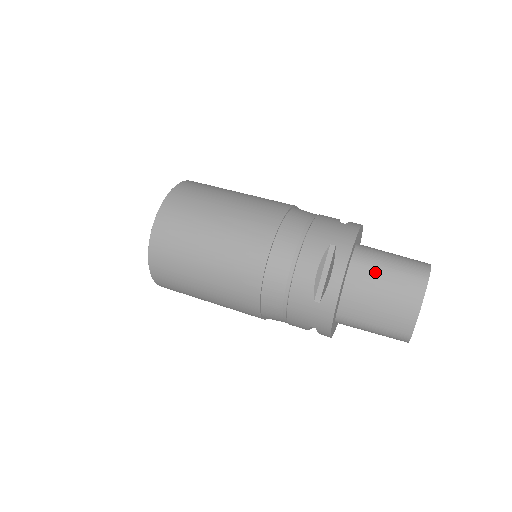
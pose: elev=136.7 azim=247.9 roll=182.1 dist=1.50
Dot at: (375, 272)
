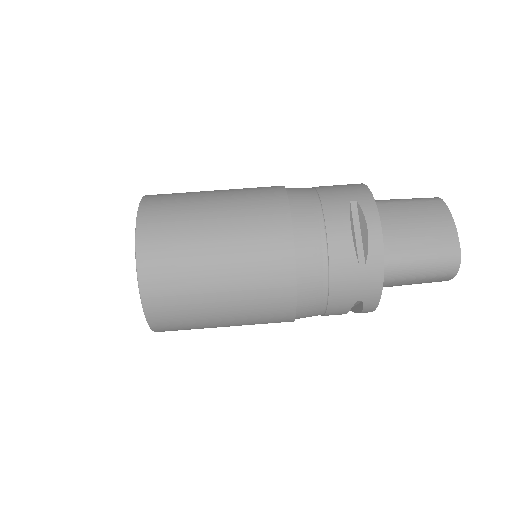
Dot at: (401, 283)
